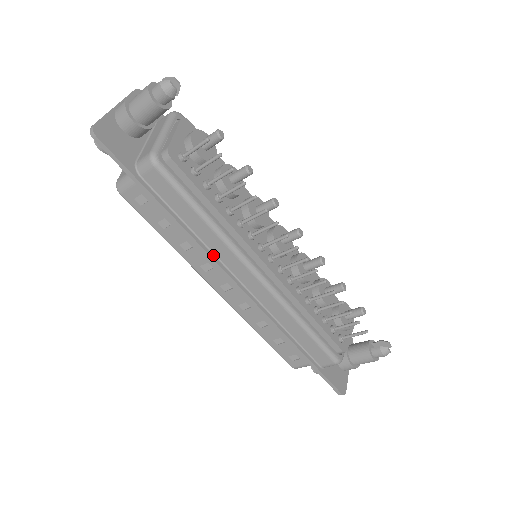
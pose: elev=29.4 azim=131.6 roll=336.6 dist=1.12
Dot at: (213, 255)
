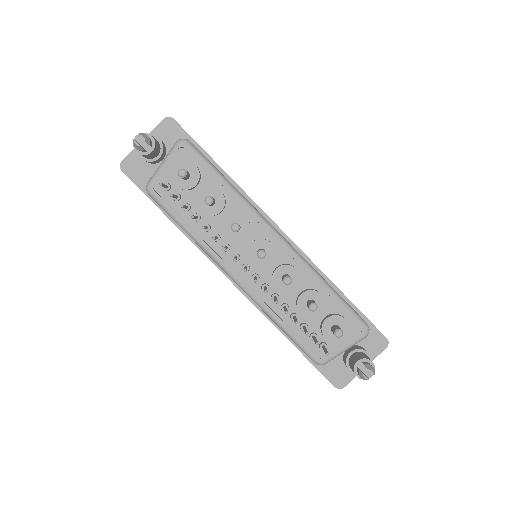
Dot at: occluded
